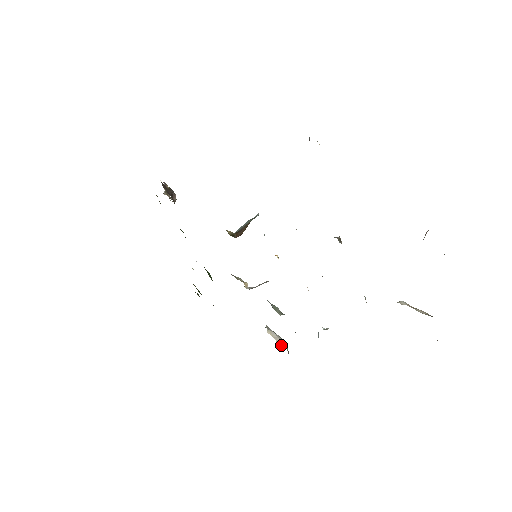
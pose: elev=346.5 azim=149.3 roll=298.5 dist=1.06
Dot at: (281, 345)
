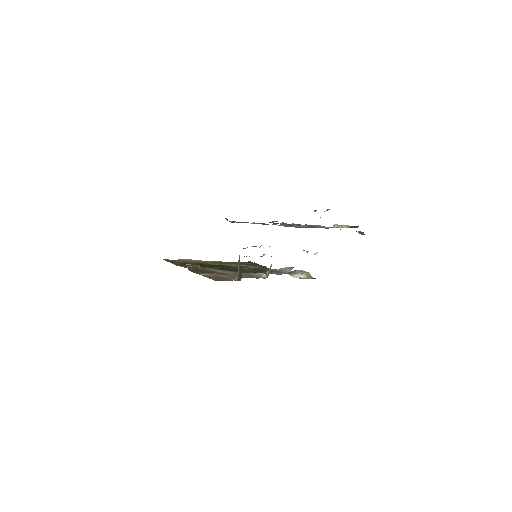
Dot at: (304, 278)
